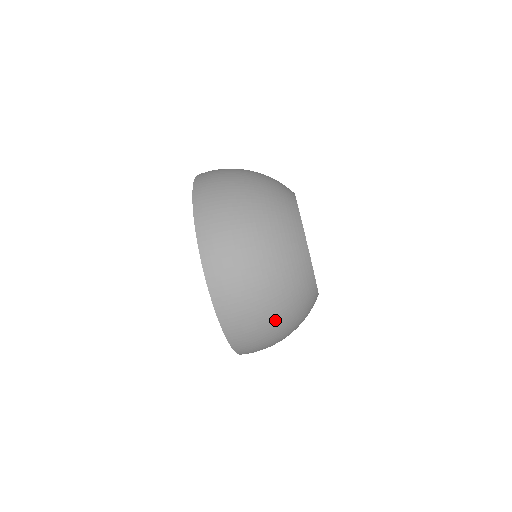
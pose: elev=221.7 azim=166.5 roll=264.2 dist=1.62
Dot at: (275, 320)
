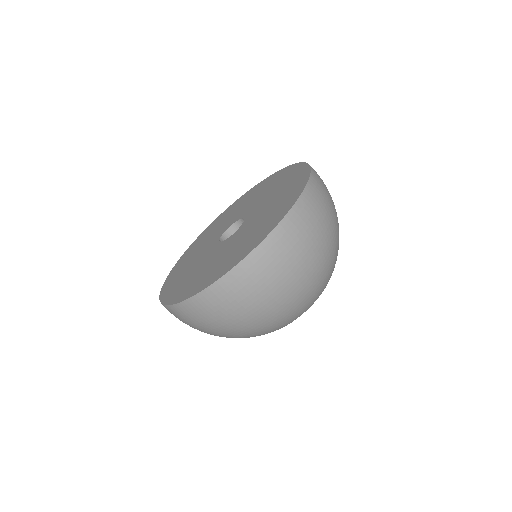
Dot at: (231, 328)
